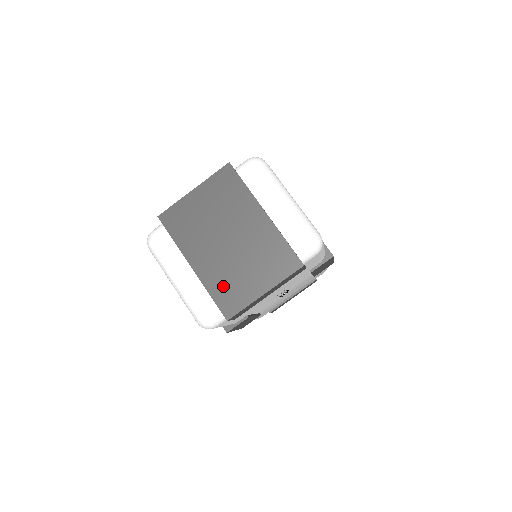
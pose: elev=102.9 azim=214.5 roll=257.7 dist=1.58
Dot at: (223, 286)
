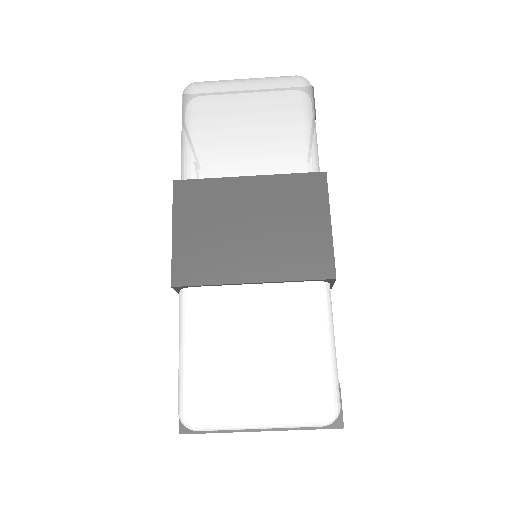
Dot at: occluded
